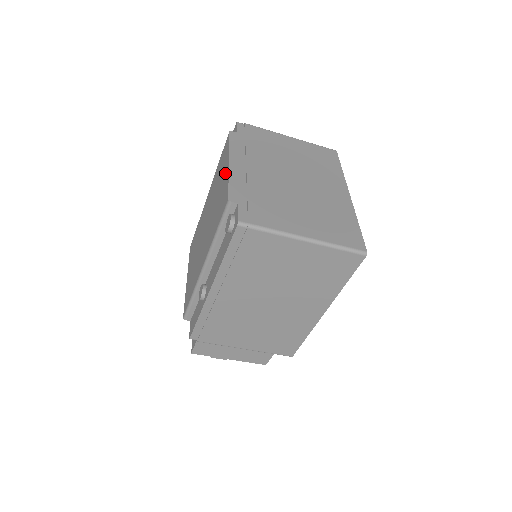
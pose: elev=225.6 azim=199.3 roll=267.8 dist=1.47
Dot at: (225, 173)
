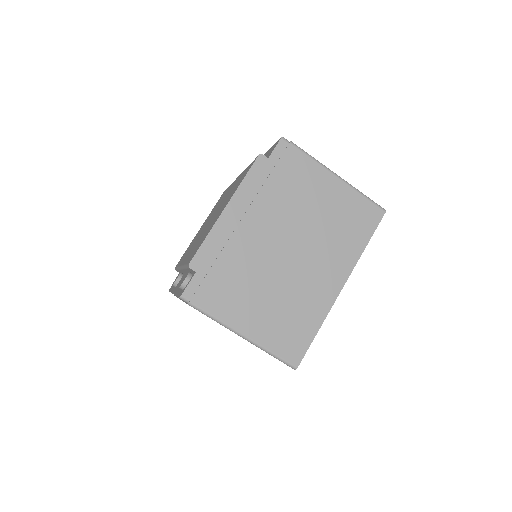
Dot at: (220, 213)
